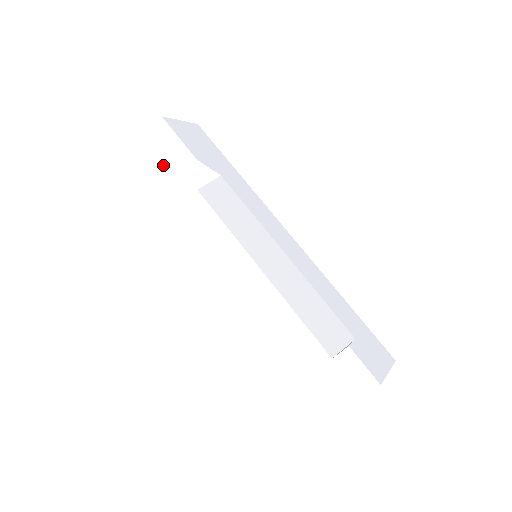
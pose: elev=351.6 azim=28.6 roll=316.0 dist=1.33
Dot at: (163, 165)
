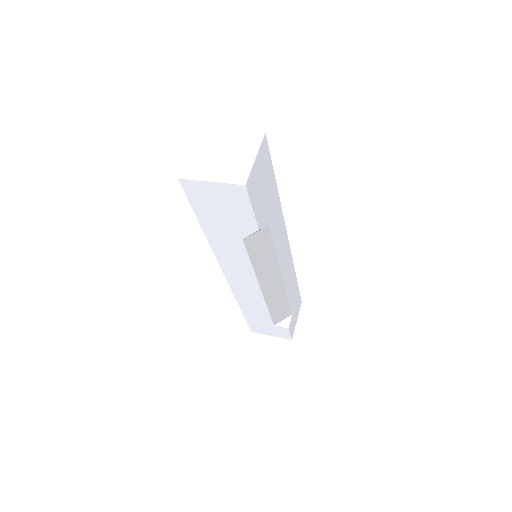
Dot at: (218, 208)
